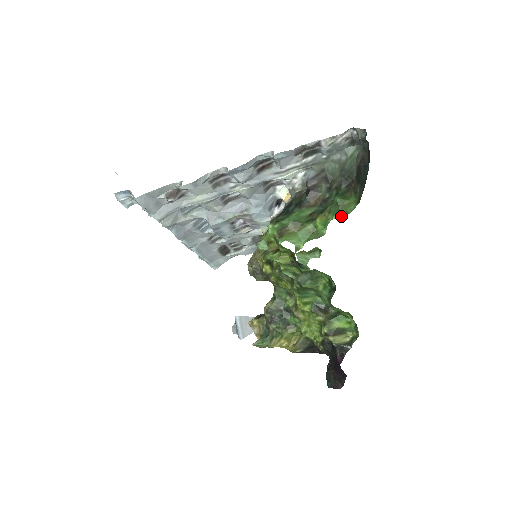
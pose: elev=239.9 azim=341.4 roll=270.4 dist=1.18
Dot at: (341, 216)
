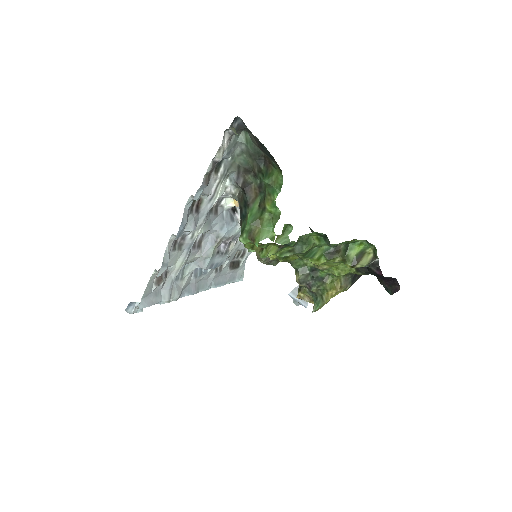
Dot at: (279, 191)
